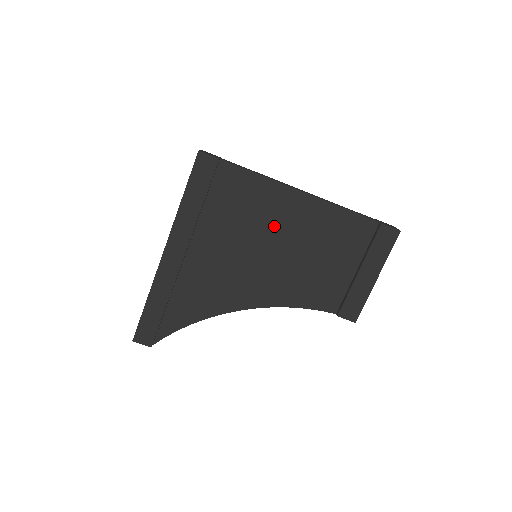
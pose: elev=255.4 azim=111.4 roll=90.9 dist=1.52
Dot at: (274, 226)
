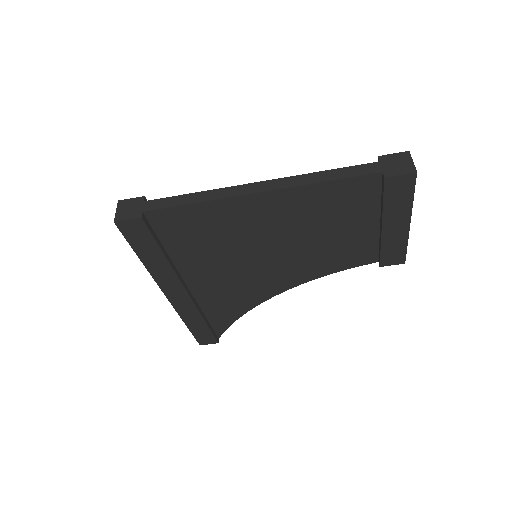
Dot at: (253, 233)
